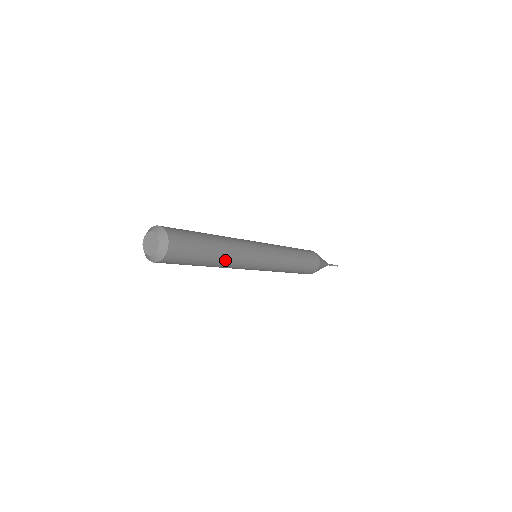
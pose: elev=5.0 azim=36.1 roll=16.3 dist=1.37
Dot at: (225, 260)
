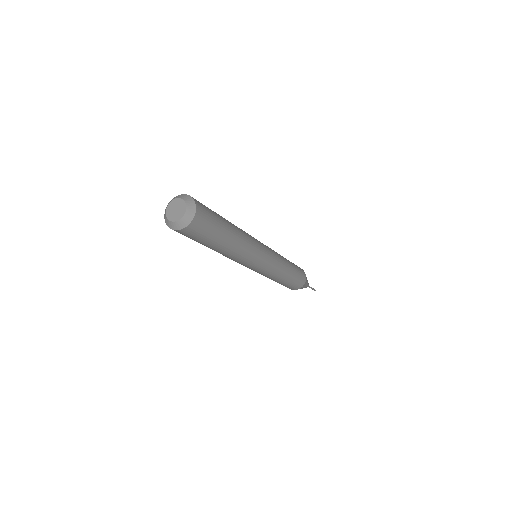
Dot at: (235, 248)
